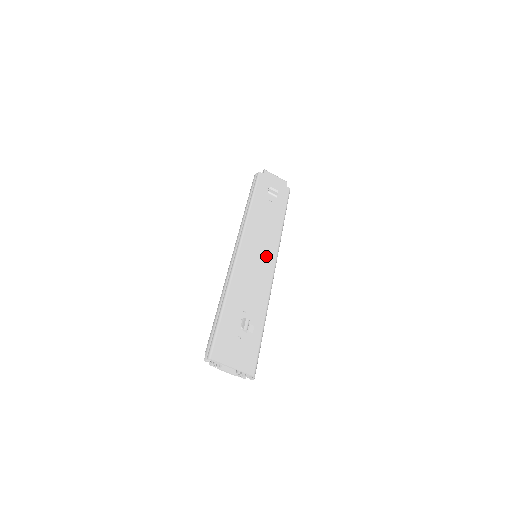
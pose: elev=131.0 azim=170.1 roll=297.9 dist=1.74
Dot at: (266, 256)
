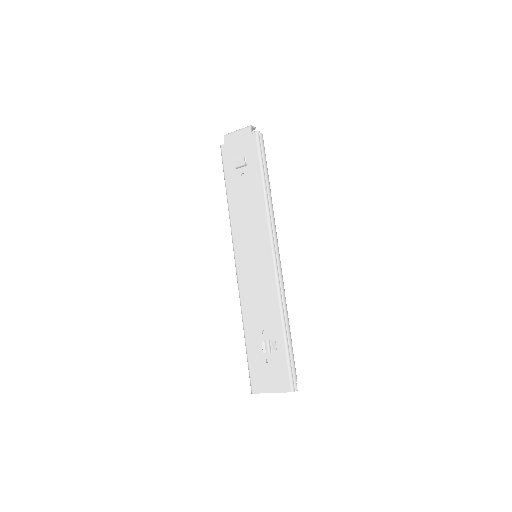
Dot at: (261, 253)
